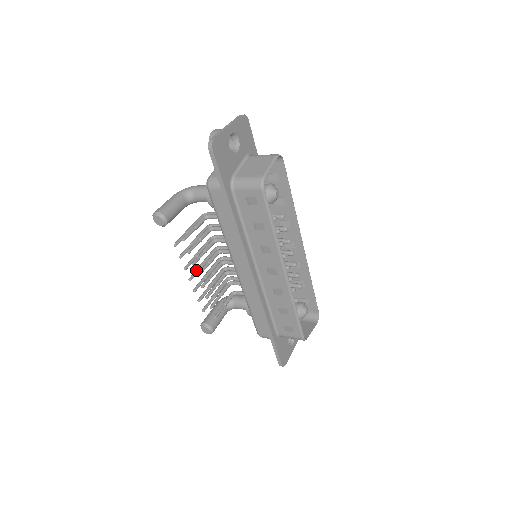
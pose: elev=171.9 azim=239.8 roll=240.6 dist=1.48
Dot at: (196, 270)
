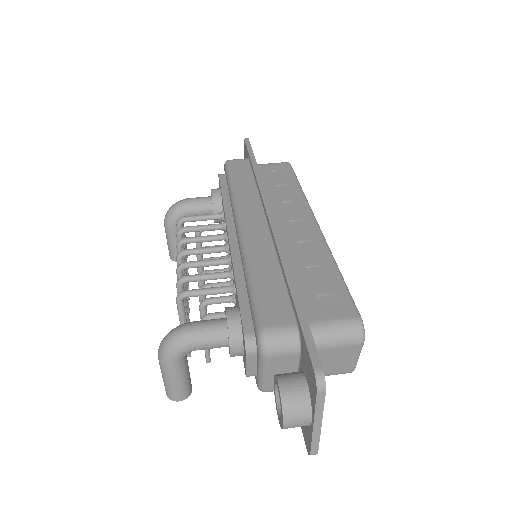
Dot at: occluded
